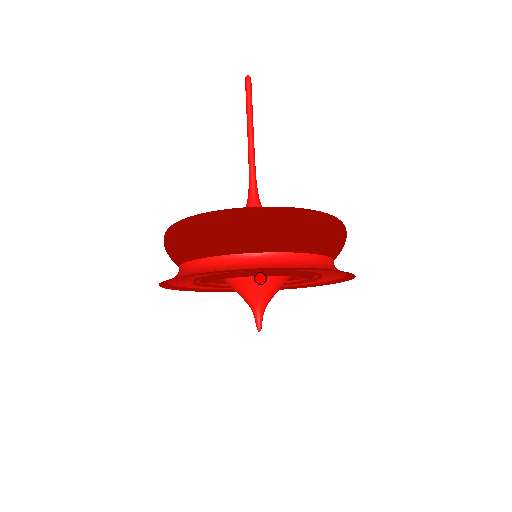
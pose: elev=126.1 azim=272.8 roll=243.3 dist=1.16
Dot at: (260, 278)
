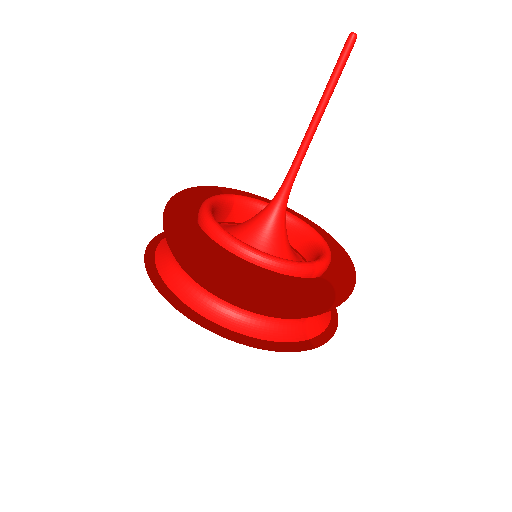
Dot at: occluded
